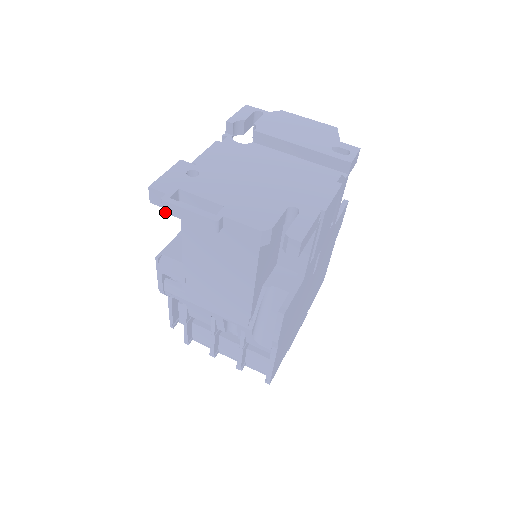
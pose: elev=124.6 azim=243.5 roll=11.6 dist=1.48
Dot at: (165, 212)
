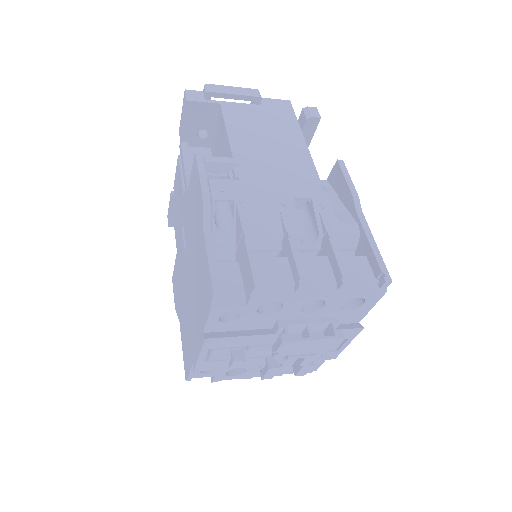
Dot at: (211, 92)
